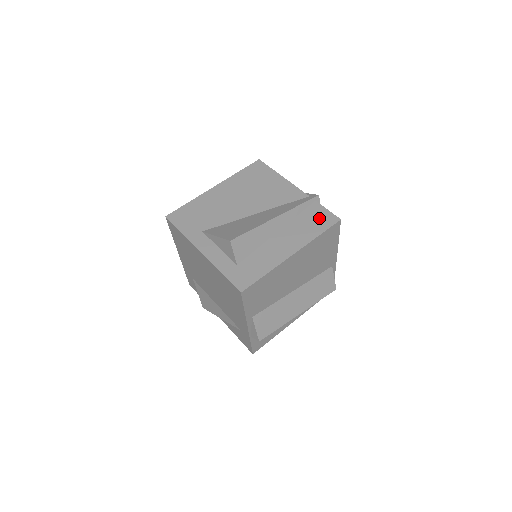
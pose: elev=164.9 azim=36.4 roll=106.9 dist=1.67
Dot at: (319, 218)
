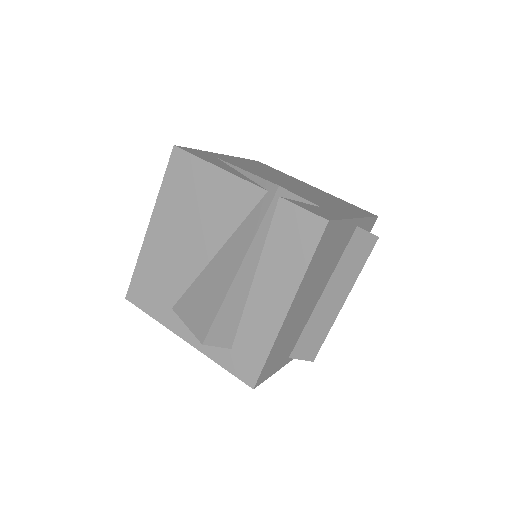
Dot at: (297, 231)
